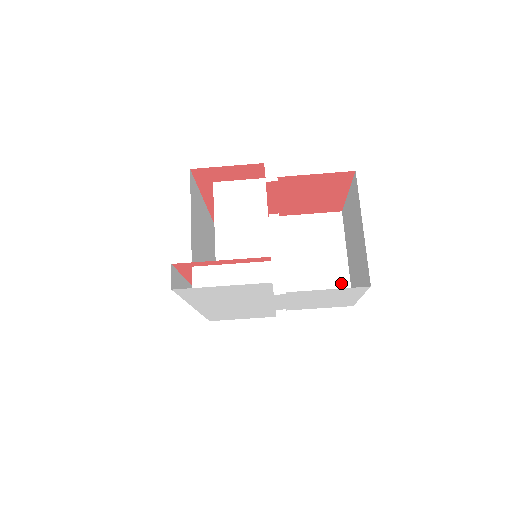
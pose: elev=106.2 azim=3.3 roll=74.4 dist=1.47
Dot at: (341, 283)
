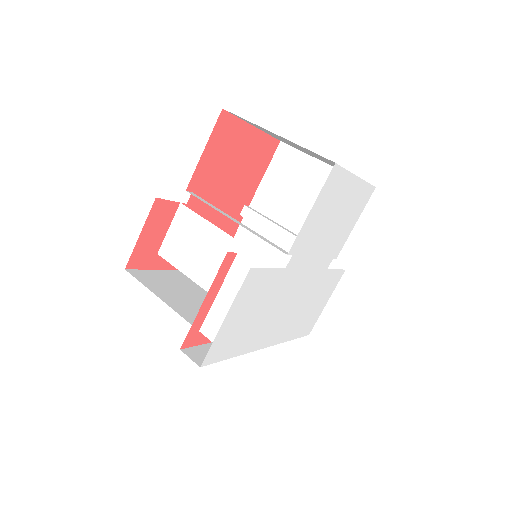
Dot at: occluded
